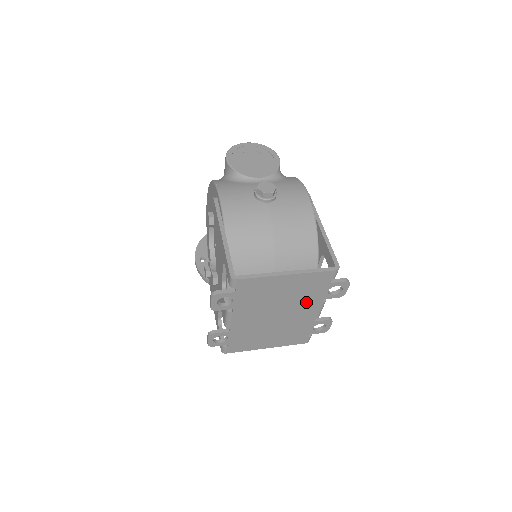
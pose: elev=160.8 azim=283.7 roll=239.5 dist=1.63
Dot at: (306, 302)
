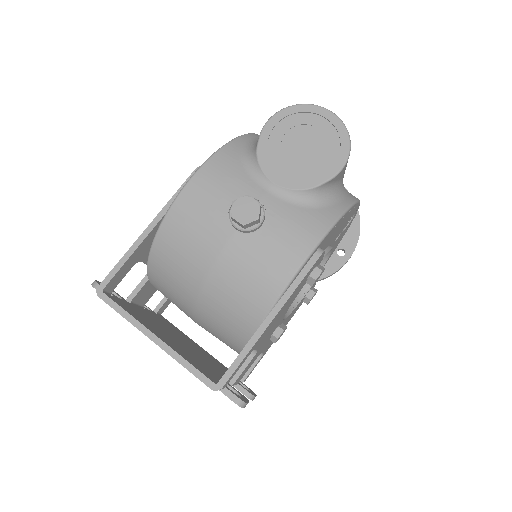
Dot at: occluded
